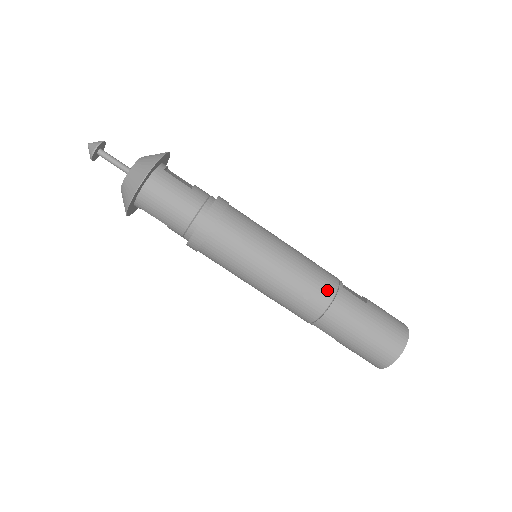
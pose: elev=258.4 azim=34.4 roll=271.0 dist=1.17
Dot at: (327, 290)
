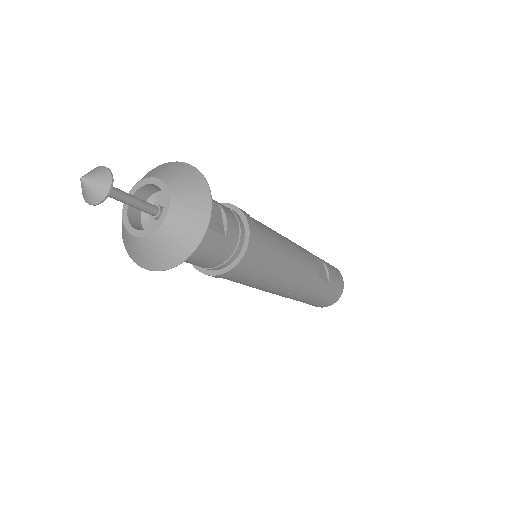
Dot at: (307, 288)
